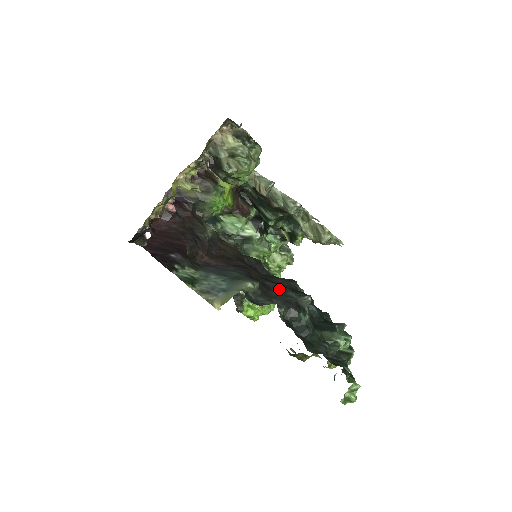
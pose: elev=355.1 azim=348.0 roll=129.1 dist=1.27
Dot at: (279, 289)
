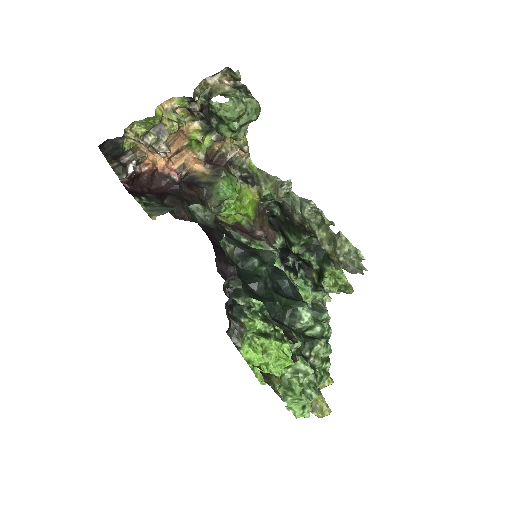
Dot at: occluded
